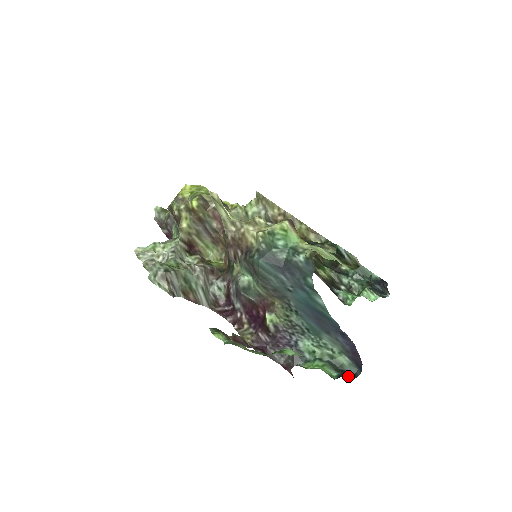
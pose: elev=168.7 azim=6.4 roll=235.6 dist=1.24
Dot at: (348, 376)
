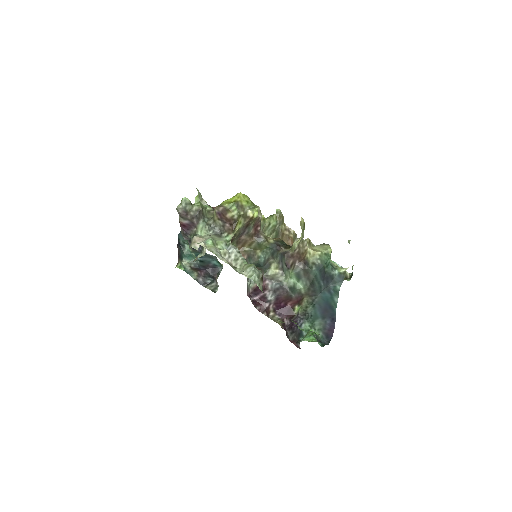
Dot at: occluded
